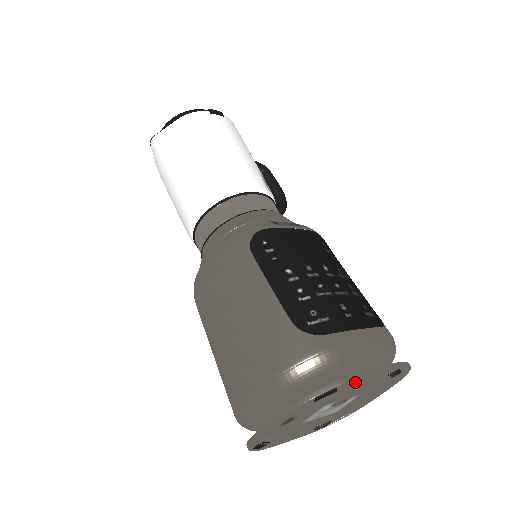
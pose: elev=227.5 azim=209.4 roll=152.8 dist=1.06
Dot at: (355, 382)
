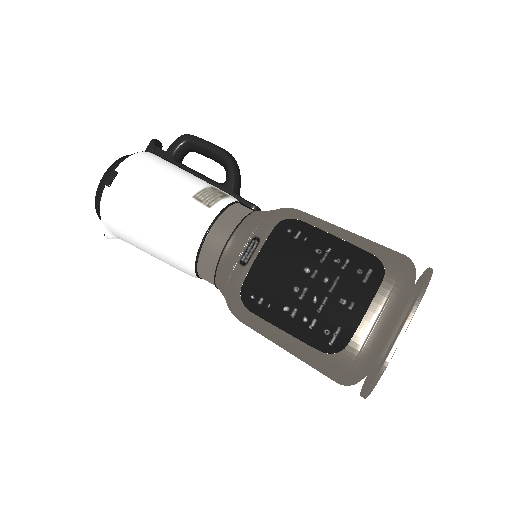
Dot at: occluded
